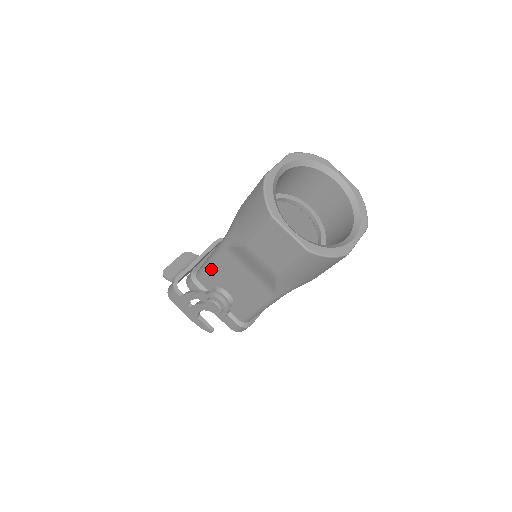
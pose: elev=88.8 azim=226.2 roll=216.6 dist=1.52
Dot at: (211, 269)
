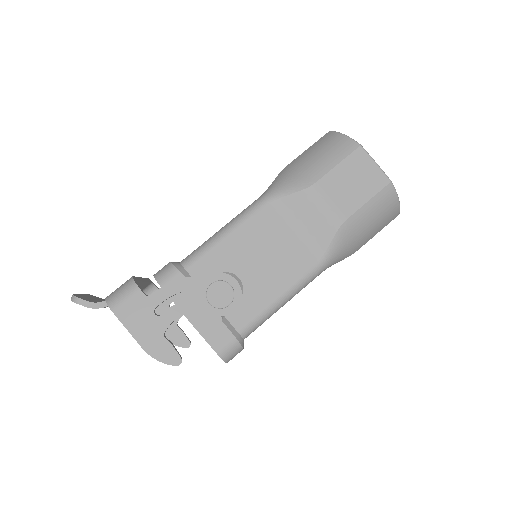
Dot at: (225, 241)
